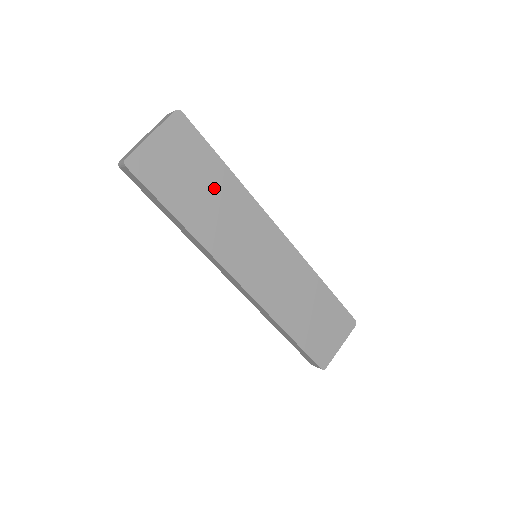
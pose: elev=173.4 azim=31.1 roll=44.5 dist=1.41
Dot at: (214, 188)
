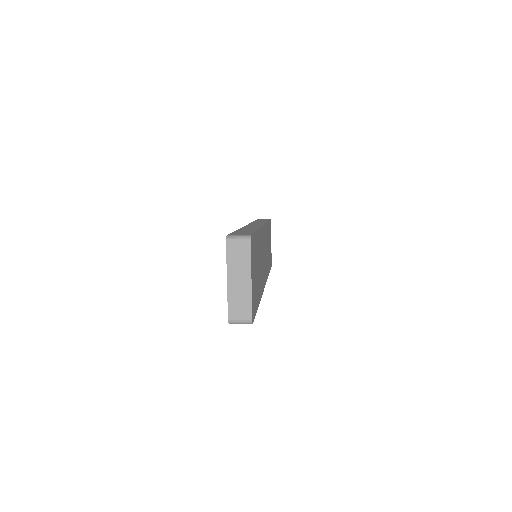
Dot at: (258, 256)
